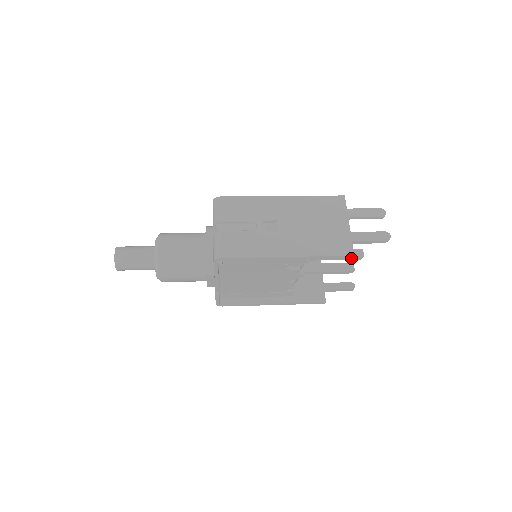
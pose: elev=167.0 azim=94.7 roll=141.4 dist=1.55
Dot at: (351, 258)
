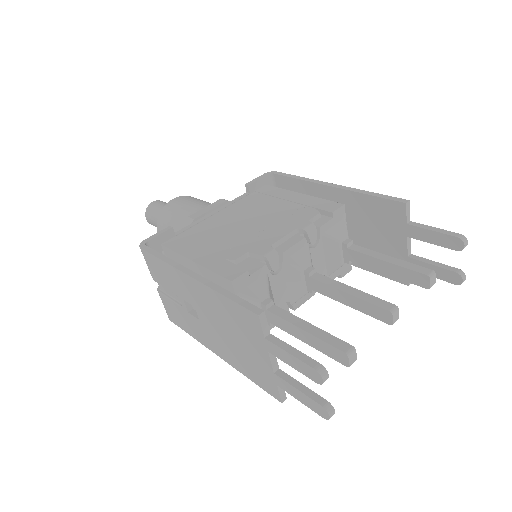
Dot at: (375, 314)
